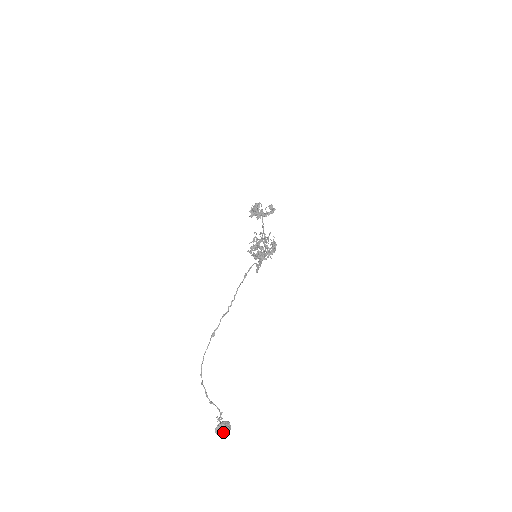
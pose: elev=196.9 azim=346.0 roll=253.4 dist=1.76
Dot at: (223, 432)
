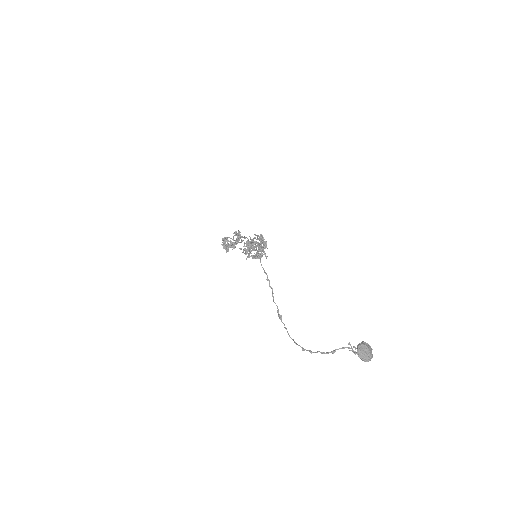
Dot at: (368, 352)
